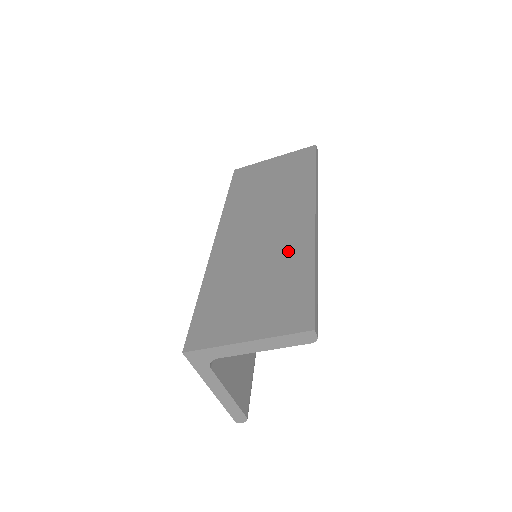
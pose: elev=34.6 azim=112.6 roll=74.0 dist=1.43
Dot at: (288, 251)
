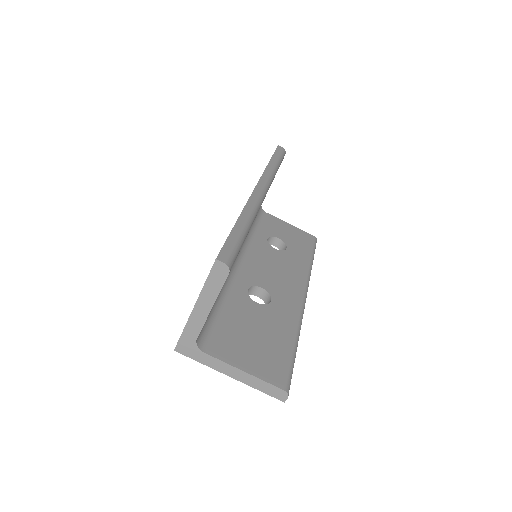
Dot at: occluded
